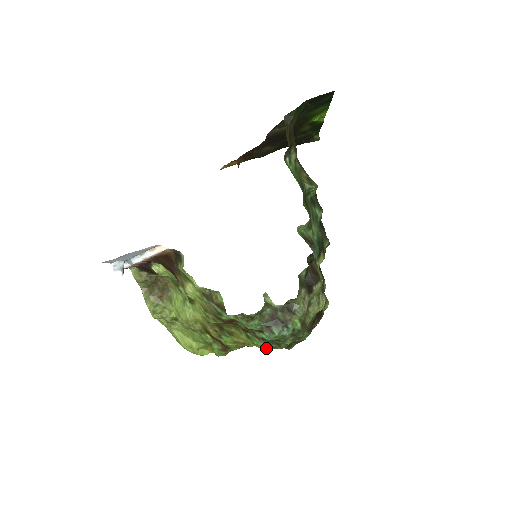
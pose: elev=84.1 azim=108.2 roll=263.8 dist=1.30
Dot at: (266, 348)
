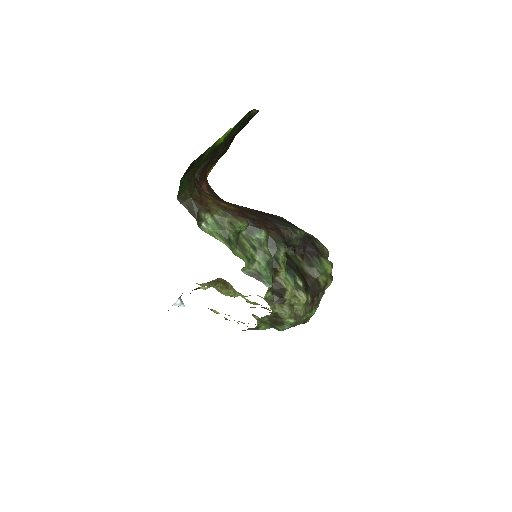
Dot at: occluded
